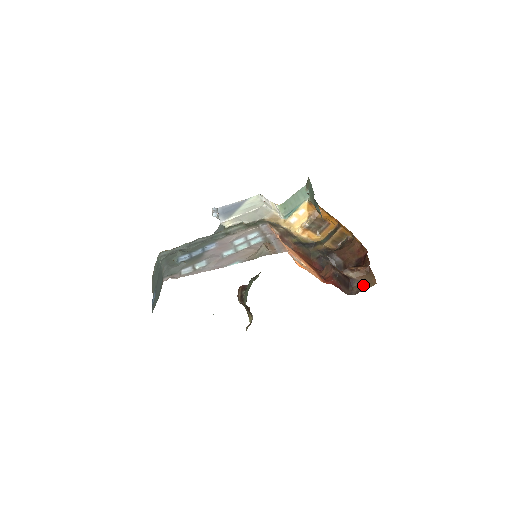
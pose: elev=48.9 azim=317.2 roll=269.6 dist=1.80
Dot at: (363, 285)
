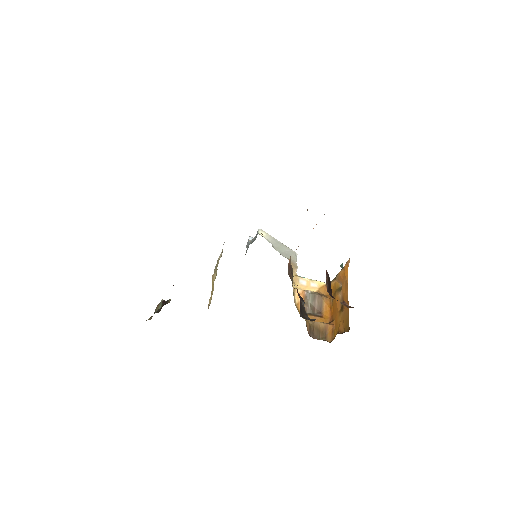
Dot at: occluded
